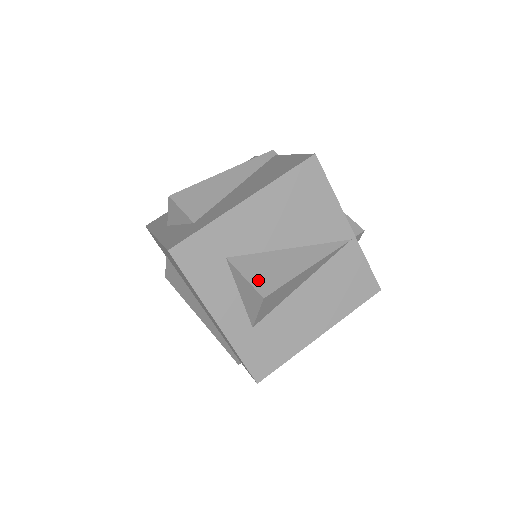
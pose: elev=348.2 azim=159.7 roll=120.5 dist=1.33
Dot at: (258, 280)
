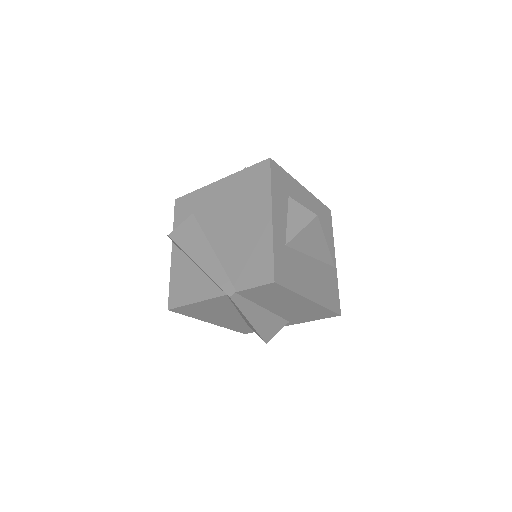
Dot at: occluded
